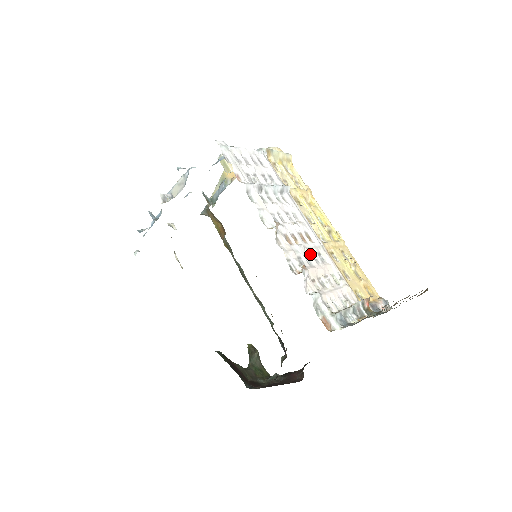
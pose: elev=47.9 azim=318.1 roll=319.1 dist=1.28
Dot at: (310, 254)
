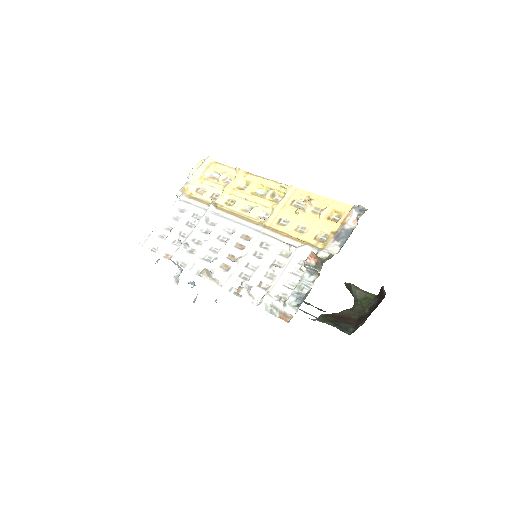
Dot at: (250, 257)
